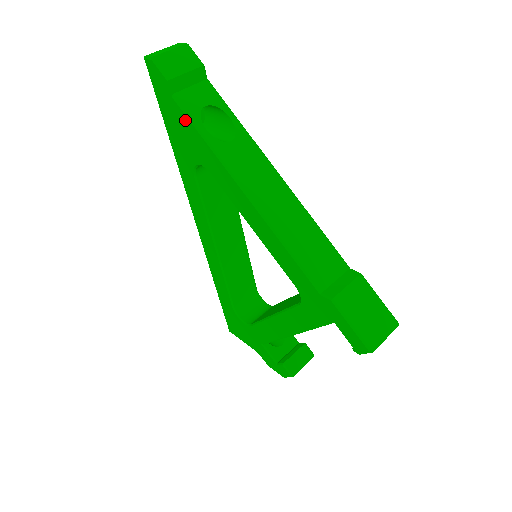
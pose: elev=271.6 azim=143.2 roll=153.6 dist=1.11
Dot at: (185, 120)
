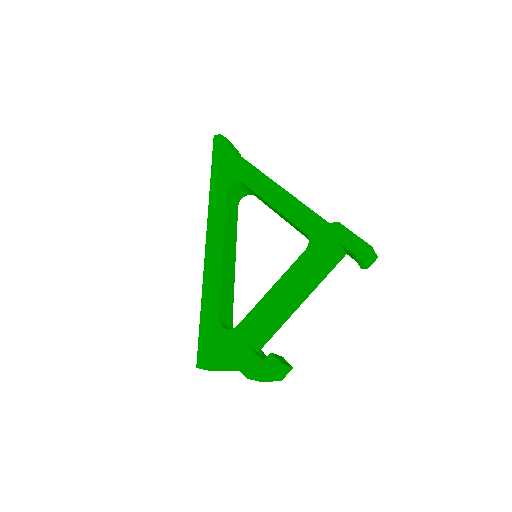
Dot at: (235, 157)
